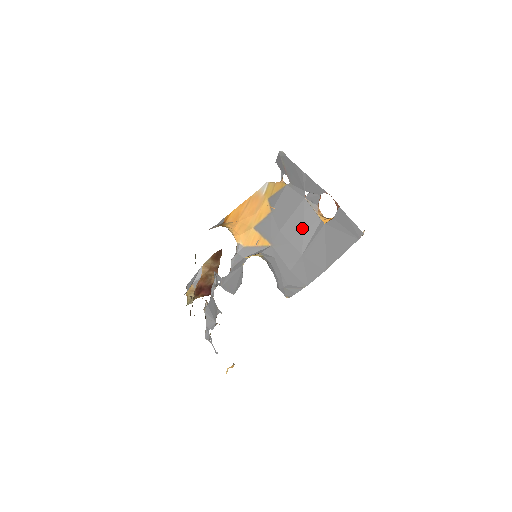
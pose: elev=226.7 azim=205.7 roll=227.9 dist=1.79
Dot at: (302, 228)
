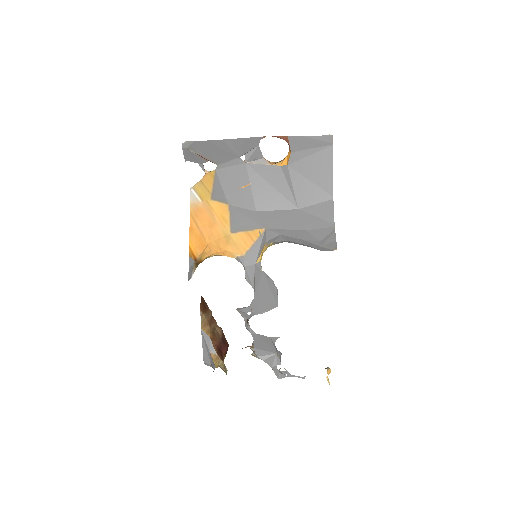
Dot at: (273, 188)
